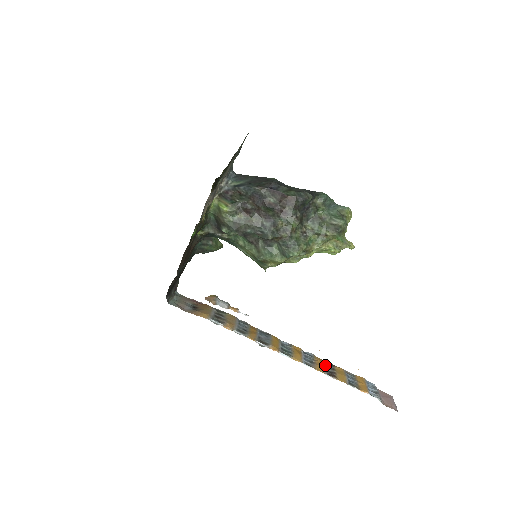
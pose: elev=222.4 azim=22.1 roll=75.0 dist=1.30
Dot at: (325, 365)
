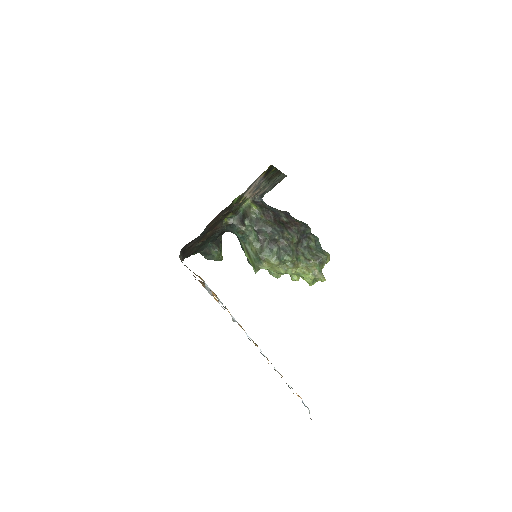
Dot at: occluded
